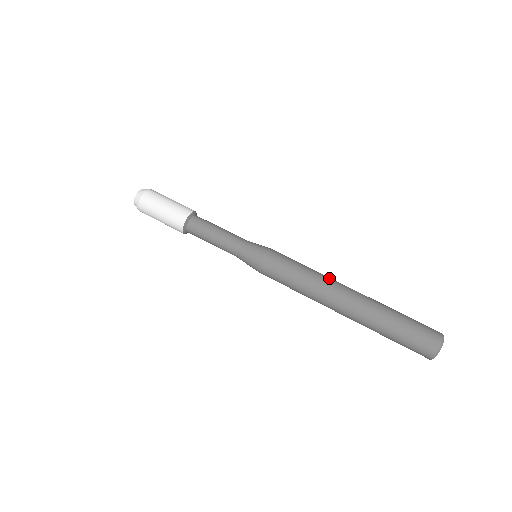
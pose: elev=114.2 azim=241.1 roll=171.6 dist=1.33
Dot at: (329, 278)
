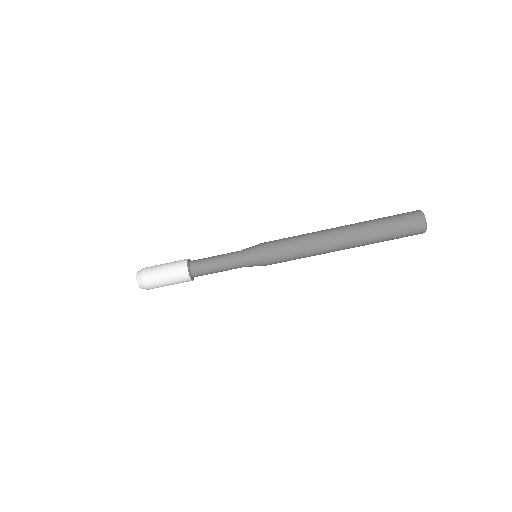
Dot at: (320, 239)
